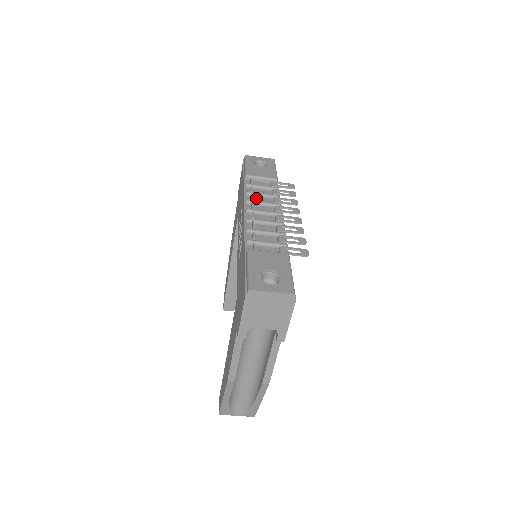
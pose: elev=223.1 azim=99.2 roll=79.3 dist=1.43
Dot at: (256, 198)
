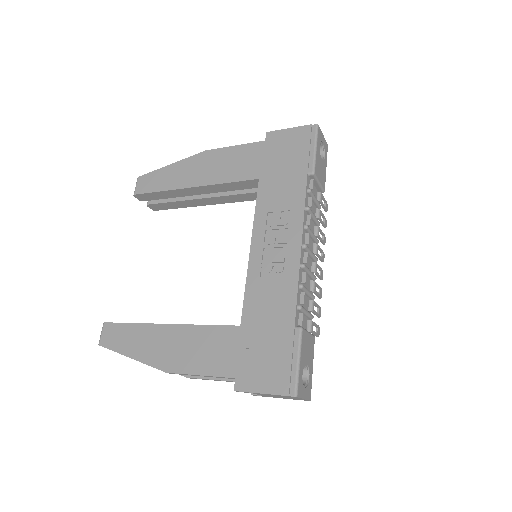
Dot at: occluded
